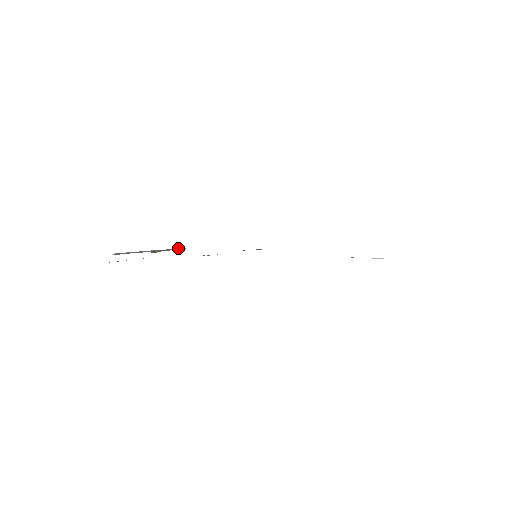
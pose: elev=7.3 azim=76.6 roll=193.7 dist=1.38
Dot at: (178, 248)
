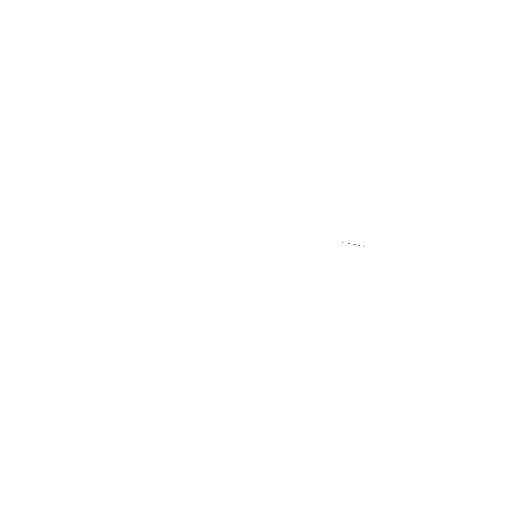
Dot at: occluded
